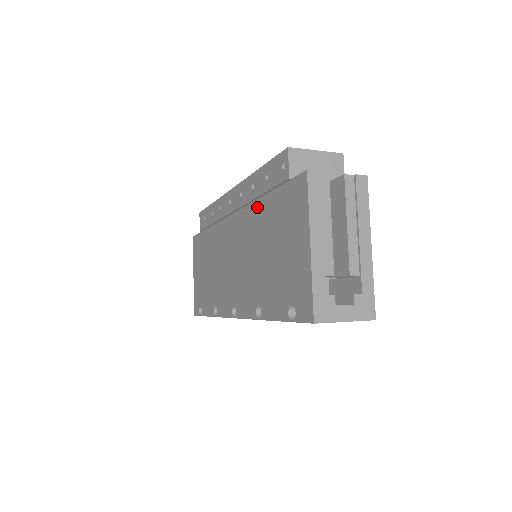
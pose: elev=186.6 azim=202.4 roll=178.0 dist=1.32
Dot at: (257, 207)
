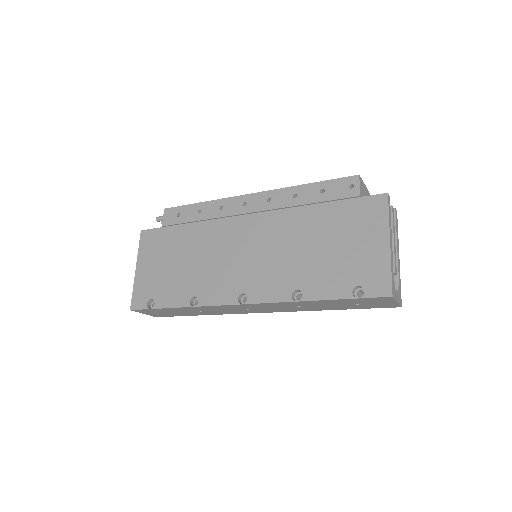
Dot at: (303, 212)
